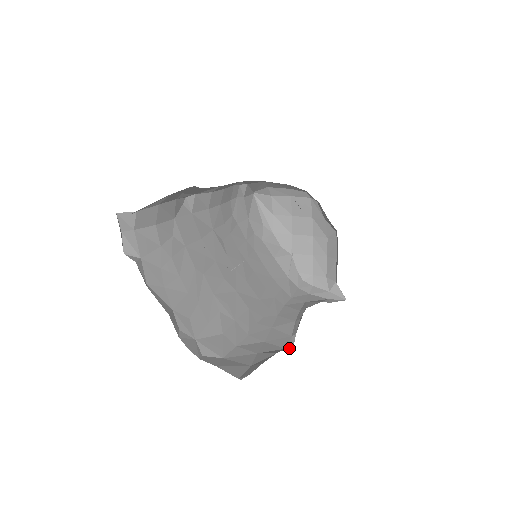
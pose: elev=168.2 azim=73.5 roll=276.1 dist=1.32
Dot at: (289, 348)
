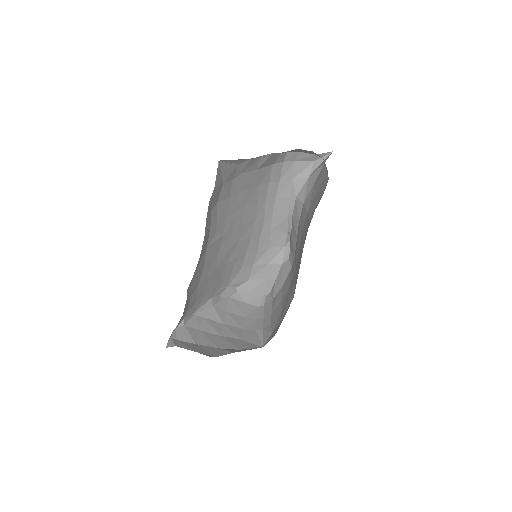
Dot at: (287, 242)
